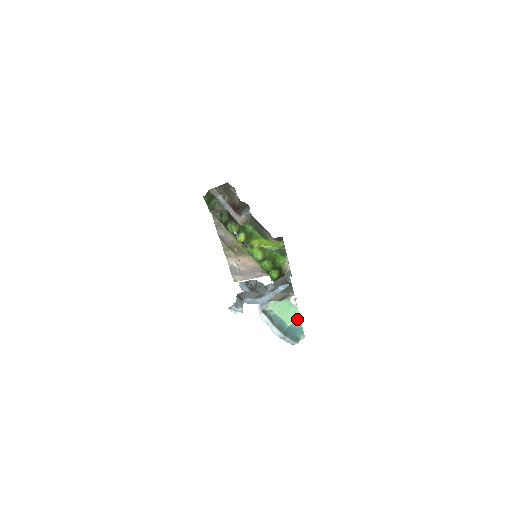
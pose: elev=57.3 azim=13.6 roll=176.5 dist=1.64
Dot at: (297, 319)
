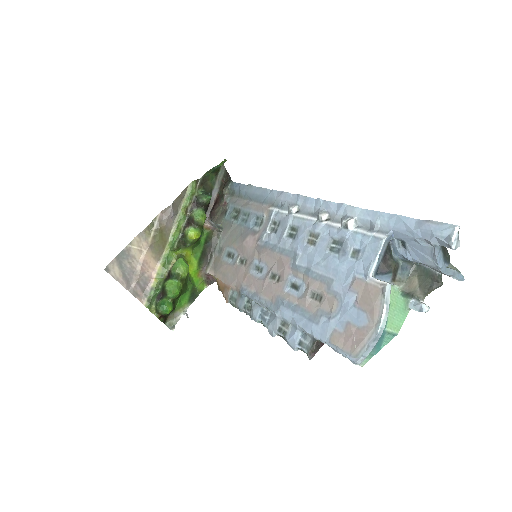
Dot at: (396, 331)
